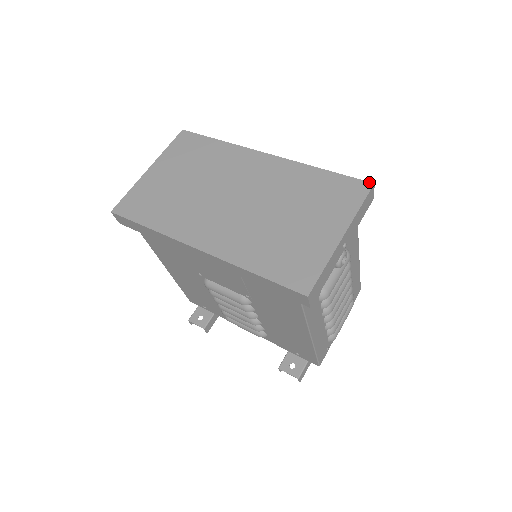
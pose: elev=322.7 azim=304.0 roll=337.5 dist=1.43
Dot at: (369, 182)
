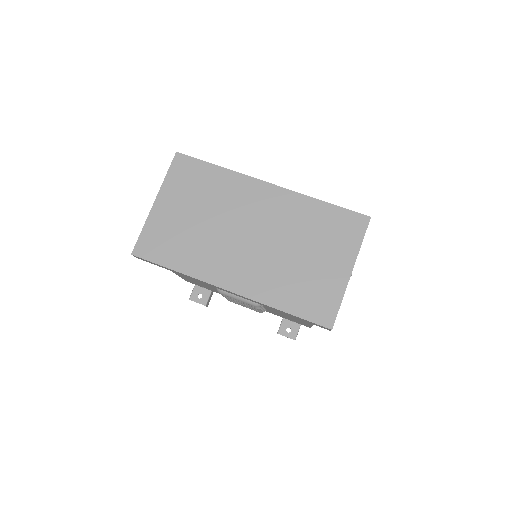
Dot at: (367, 216)
